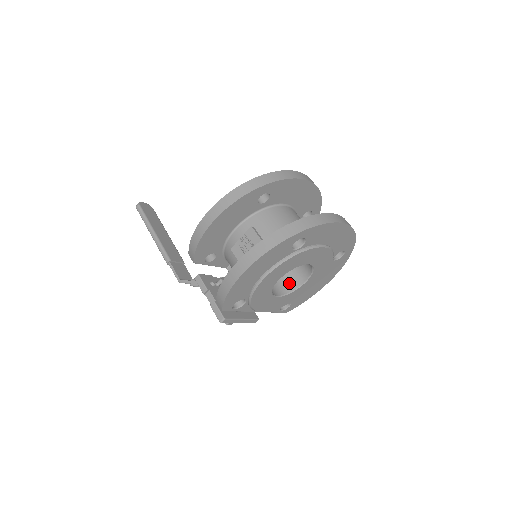
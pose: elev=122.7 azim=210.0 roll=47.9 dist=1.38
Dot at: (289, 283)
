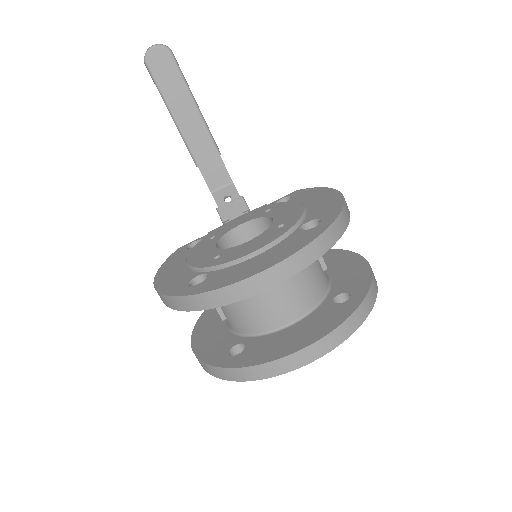
Dot at: occluded
